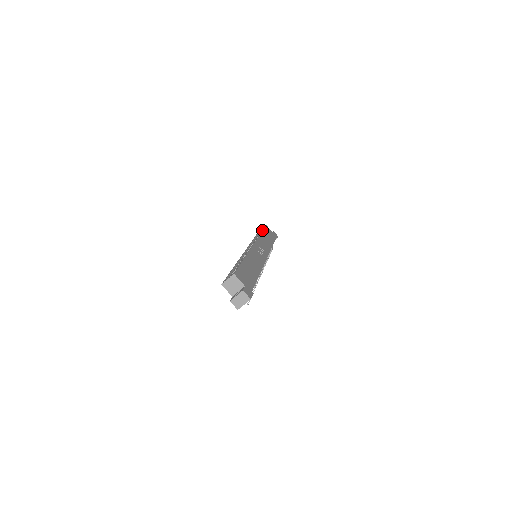
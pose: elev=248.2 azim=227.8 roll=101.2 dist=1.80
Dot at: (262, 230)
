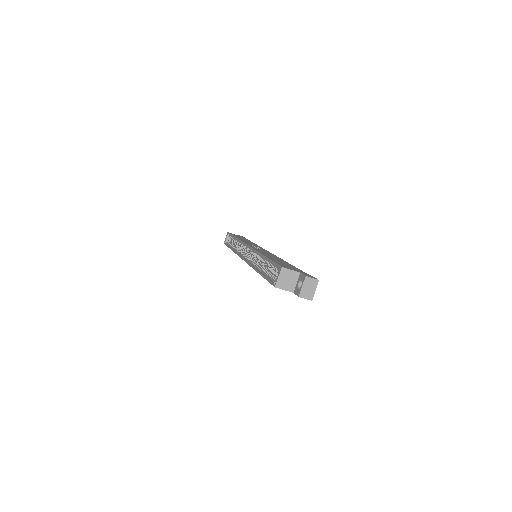
Dot at: (232, 236)
